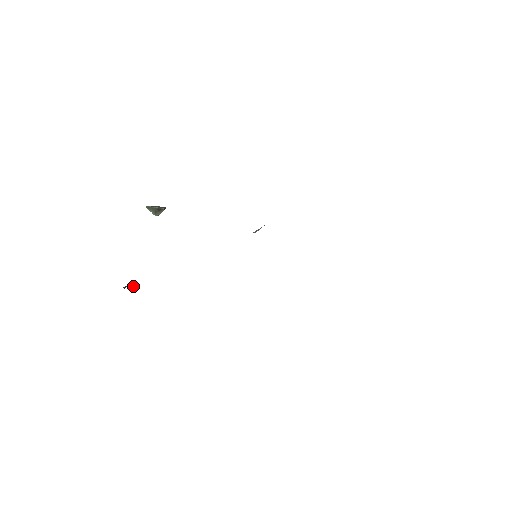
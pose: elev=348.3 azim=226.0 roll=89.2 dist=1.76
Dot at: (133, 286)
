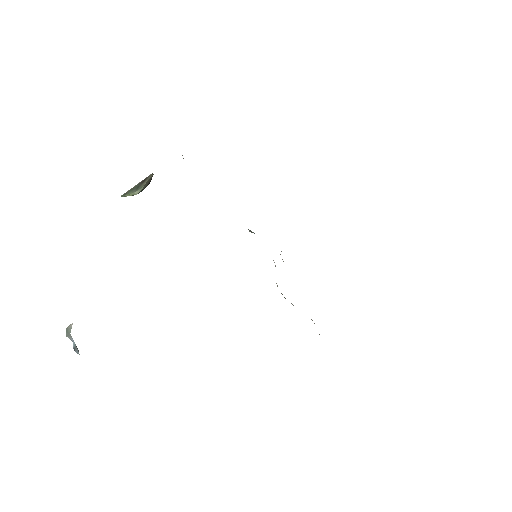
Dot at: (76, 351)
